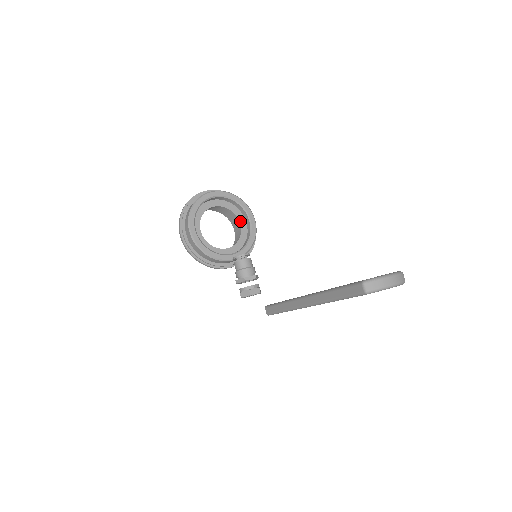
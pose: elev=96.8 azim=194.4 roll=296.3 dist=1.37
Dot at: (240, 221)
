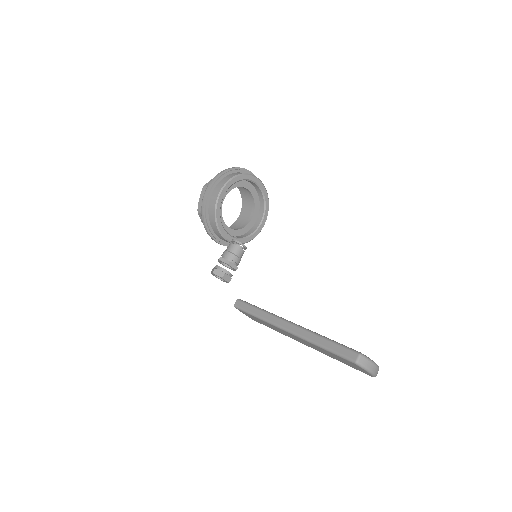
Dot at: (253, 217)
